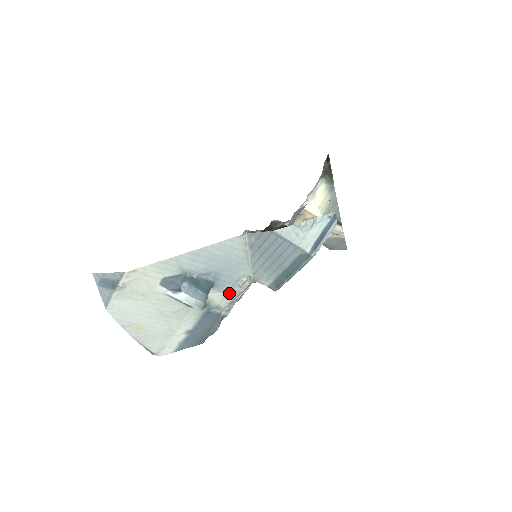
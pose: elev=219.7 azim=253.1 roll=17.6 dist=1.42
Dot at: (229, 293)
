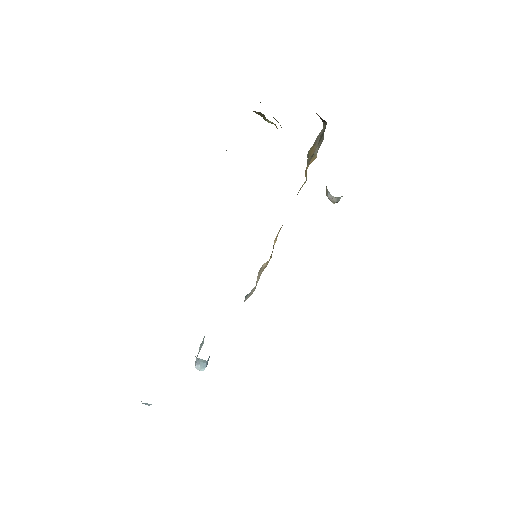
Dot at: occluded
